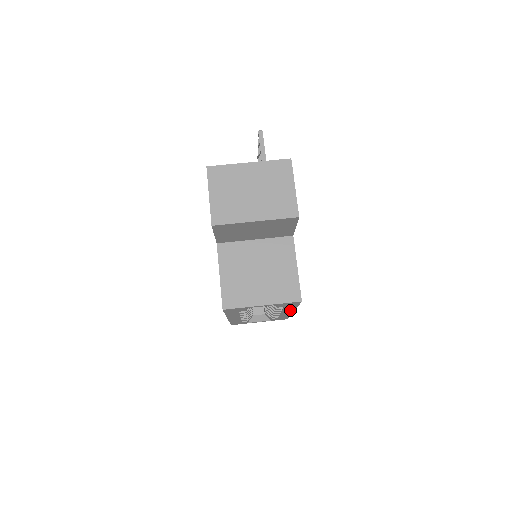
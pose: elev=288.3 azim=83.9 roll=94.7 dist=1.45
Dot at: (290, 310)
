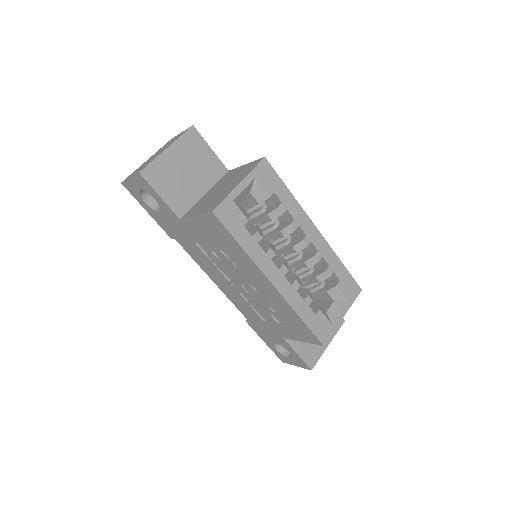
Dot at: (304, 218)
